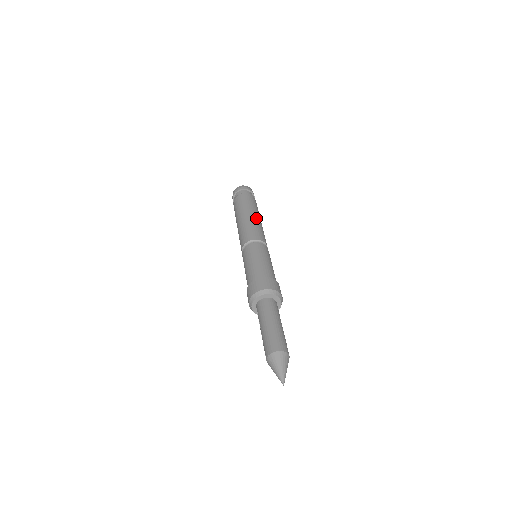
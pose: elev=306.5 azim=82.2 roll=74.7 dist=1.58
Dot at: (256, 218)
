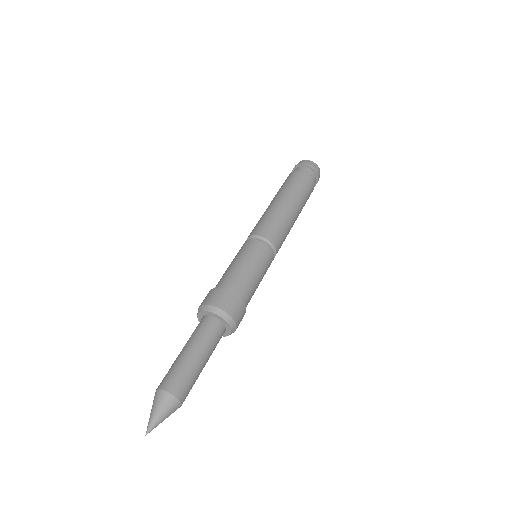
Dot at: (292, 213)
